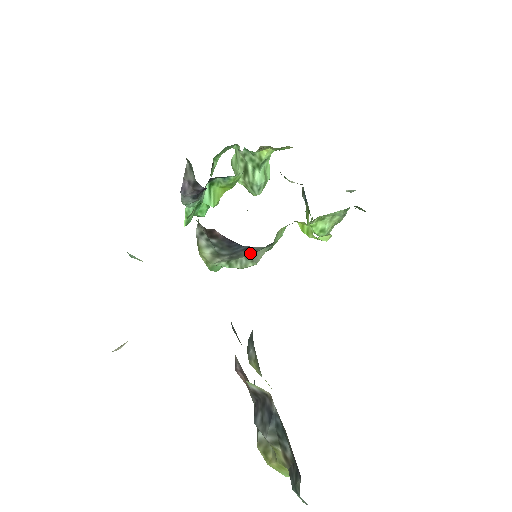
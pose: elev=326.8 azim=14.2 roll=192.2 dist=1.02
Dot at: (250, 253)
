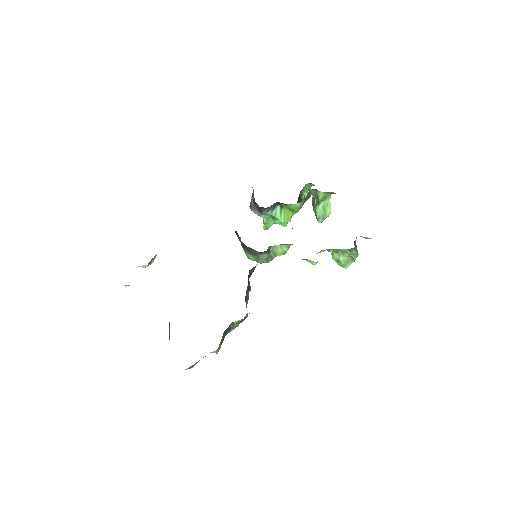
Dot at: (256, 253)
